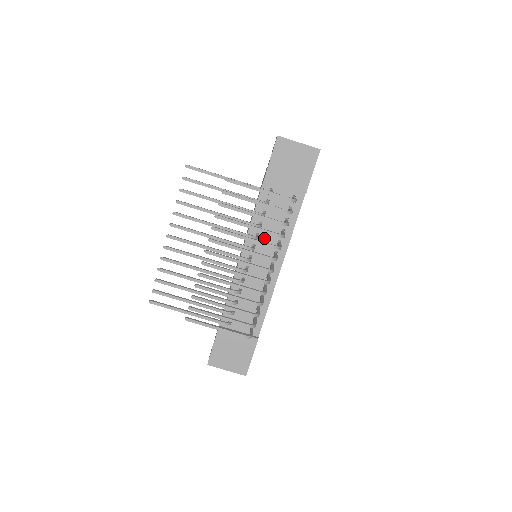
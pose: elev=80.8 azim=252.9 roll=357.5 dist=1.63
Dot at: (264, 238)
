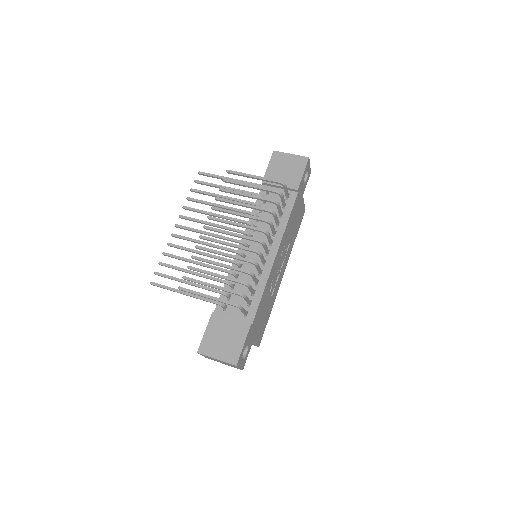
Dot at: occluded
